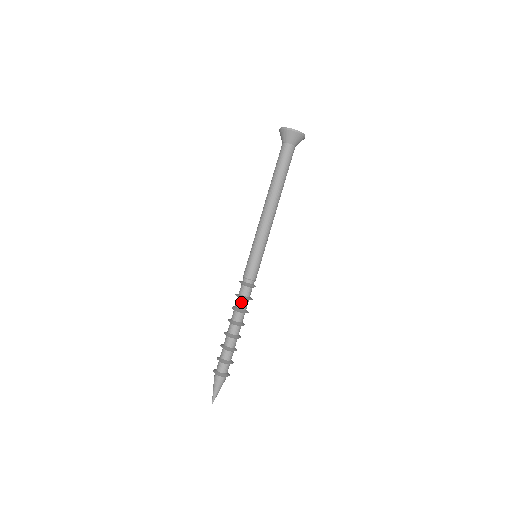
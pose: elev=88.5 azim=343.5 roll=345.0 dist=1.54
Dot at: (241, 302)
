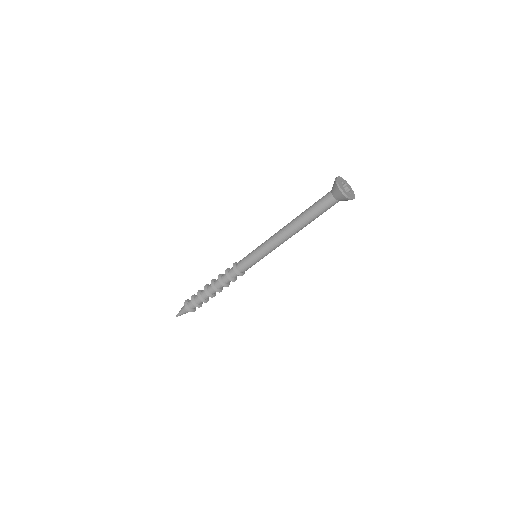
Dot at: (230, 281)
